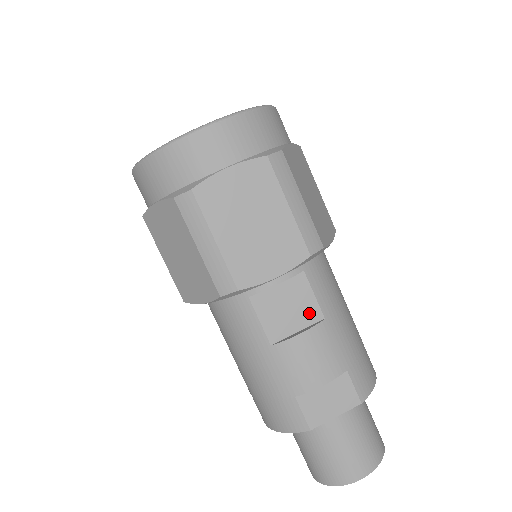
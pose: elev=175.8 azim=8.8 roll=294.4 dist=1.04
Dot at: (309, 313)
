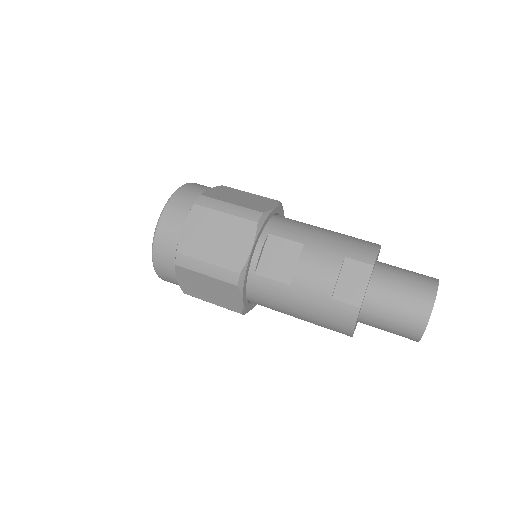
Dot at: (293, 250)
